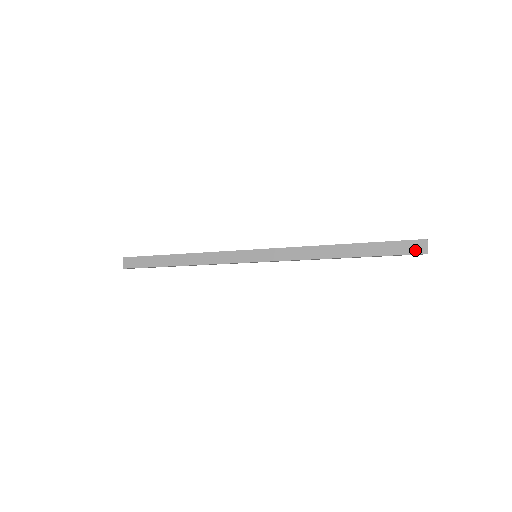
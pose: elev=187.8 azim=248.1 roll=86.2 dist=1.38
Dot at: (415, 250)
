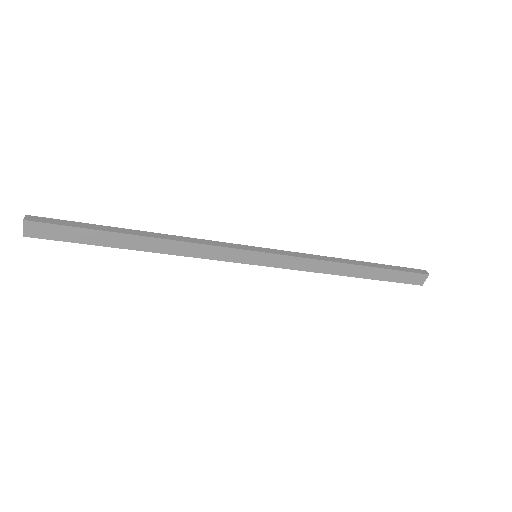
Dot at: (415, 281)
